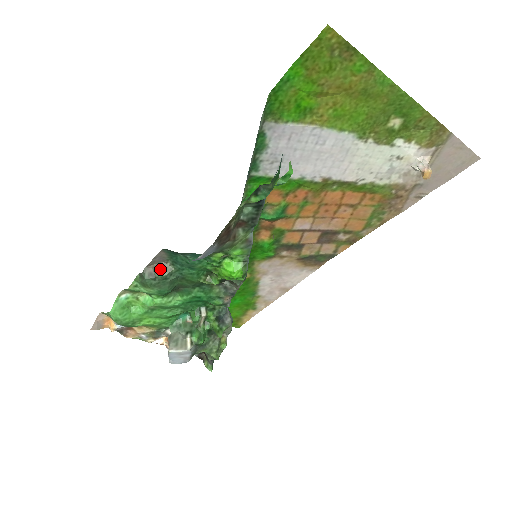
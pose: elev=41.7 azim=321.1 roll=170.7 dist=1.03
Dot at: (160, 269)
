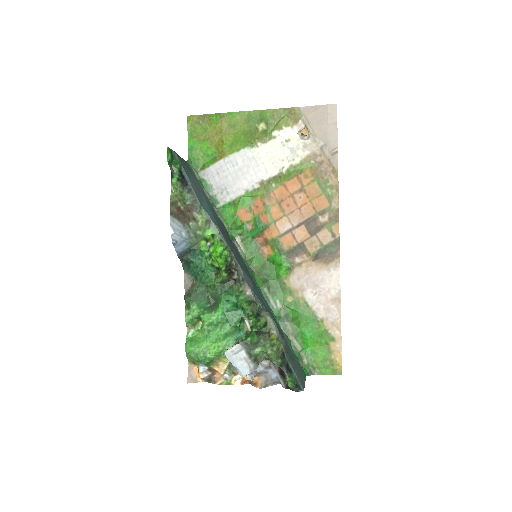
Dot at: (191, 288)
